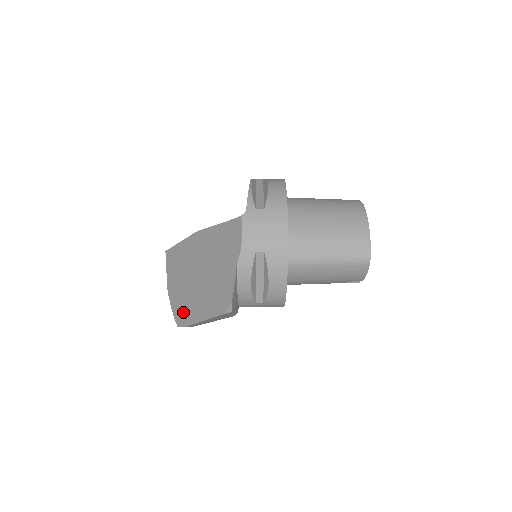
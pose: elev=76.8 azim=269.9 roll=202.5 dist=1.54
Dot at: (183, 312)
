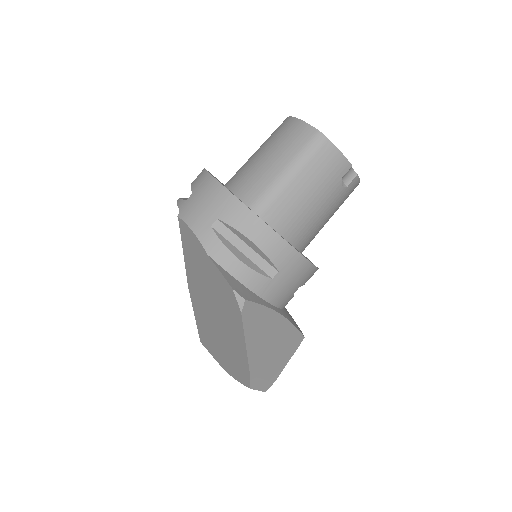
Dot at: (239, 367)
